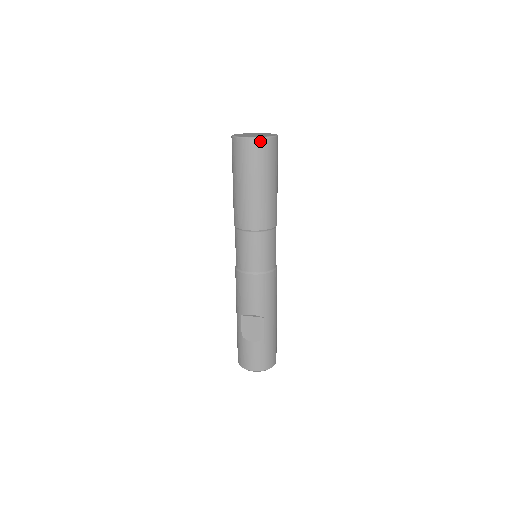
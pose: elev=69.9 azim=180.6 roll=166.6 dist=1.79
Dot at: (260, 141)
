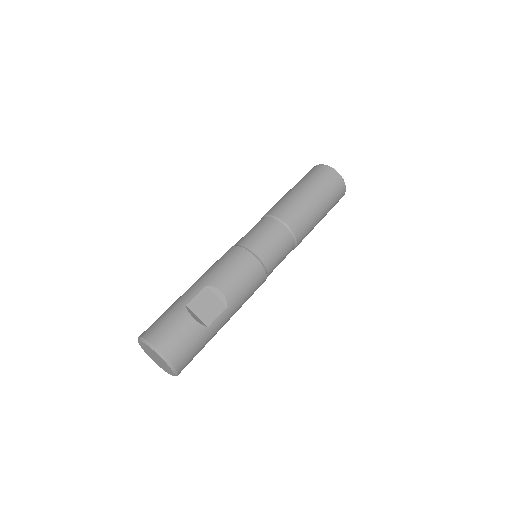
Dot at: (342, 181)
